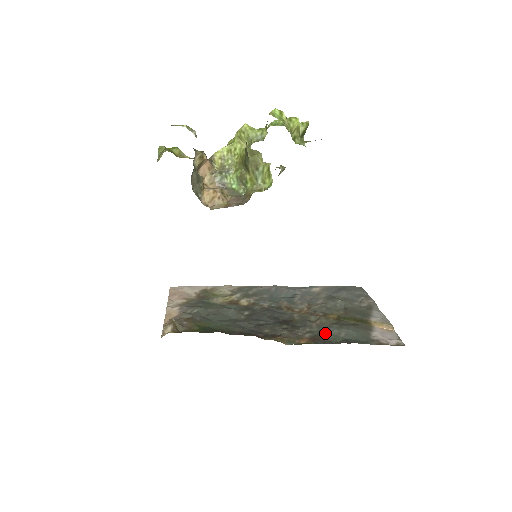
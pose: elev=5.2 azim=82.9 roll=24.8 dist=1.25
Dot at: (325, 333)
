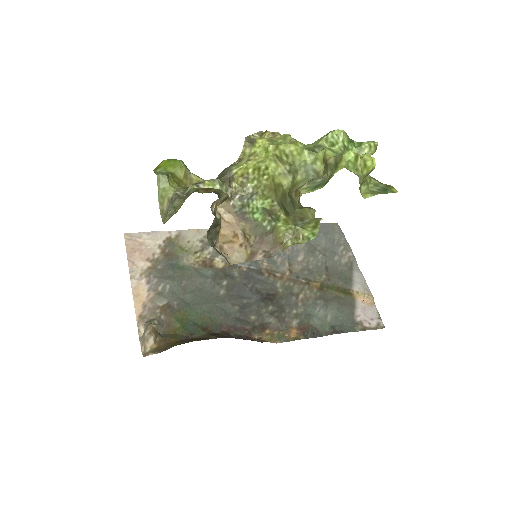
Dot at: (312, 317)
